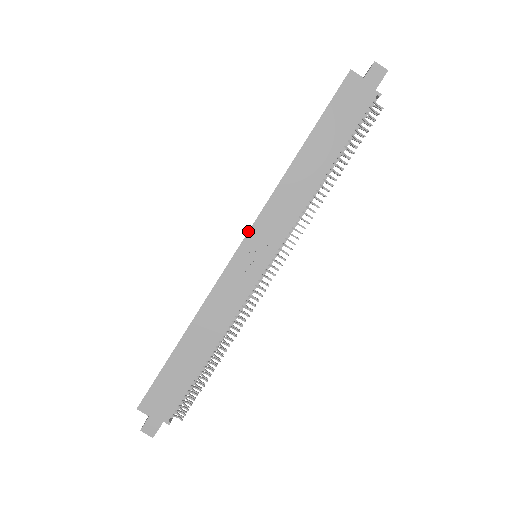
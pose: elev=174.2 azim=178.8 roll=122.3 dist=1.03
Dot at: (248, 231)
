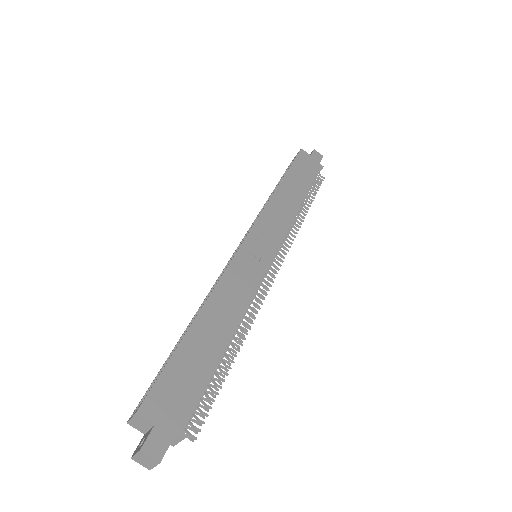
Dot at: (251, 228)
